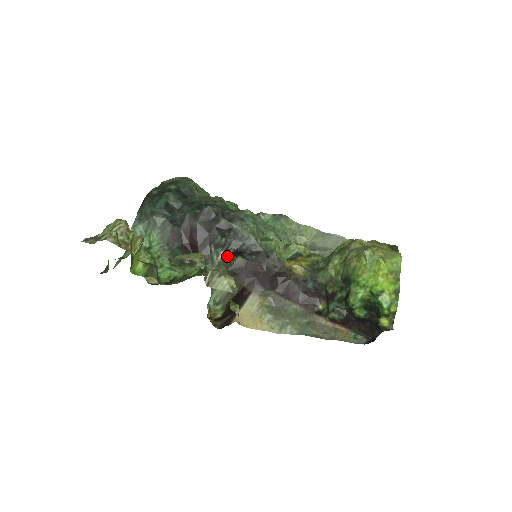
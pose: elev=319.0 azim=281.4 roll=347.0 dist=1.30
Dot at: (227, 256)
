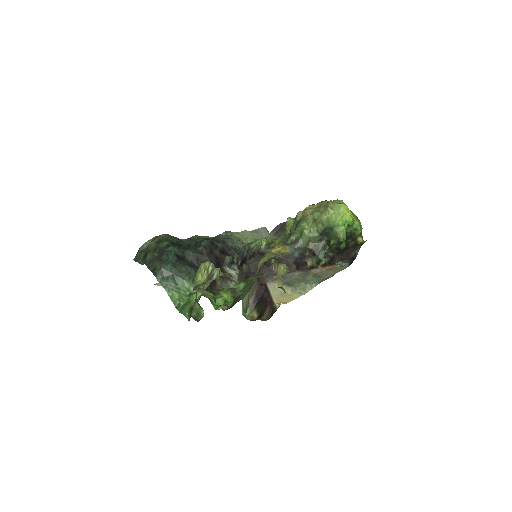
Dot at: (239, 268)
